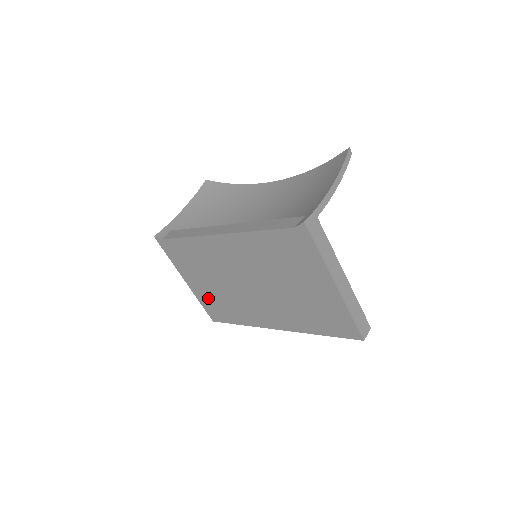
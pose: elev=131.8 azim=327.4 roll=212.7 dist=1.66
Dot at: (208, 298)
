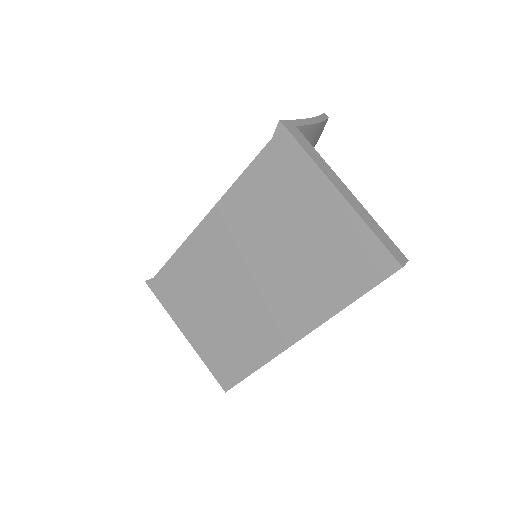
Dot at: (212, 346)
